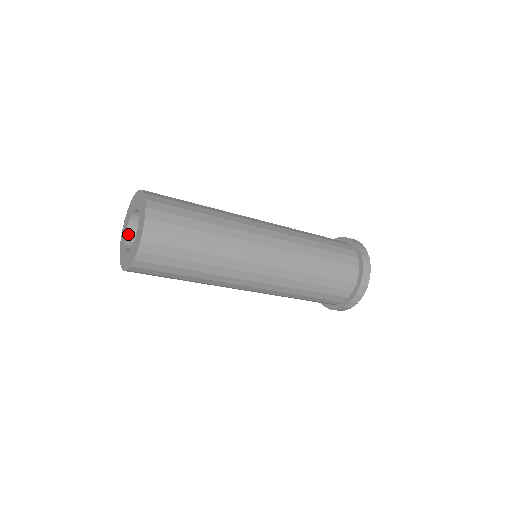
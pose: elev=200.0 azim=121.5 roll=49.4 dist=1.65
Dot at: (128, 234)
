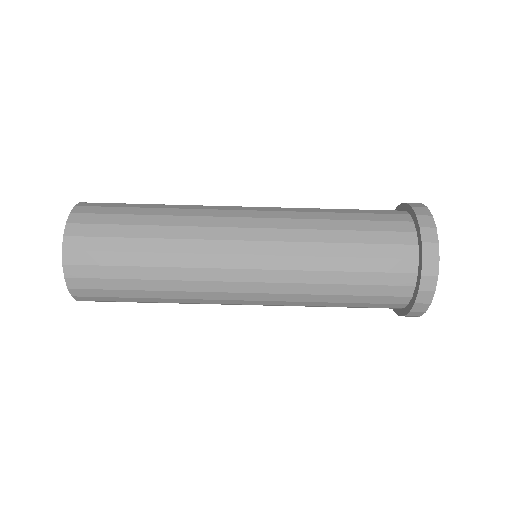
Dot at: occluded
